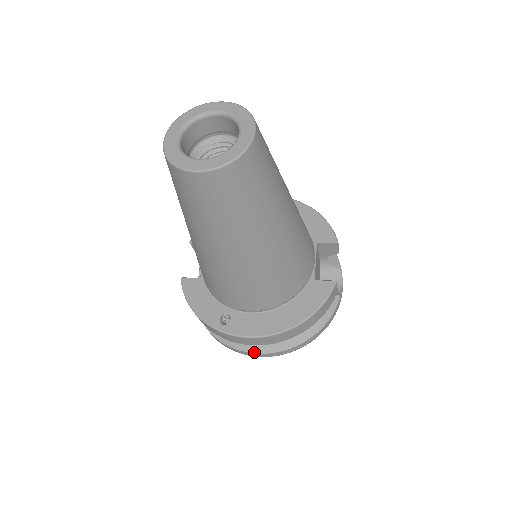
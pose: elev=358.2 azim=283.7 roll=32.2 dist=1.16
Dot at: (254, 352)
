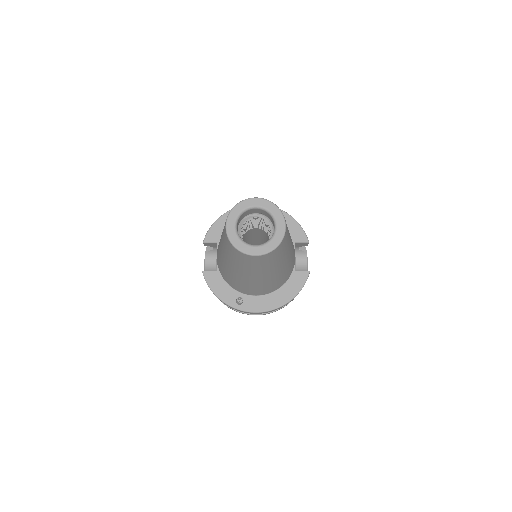
Dot at: (254, 314)
